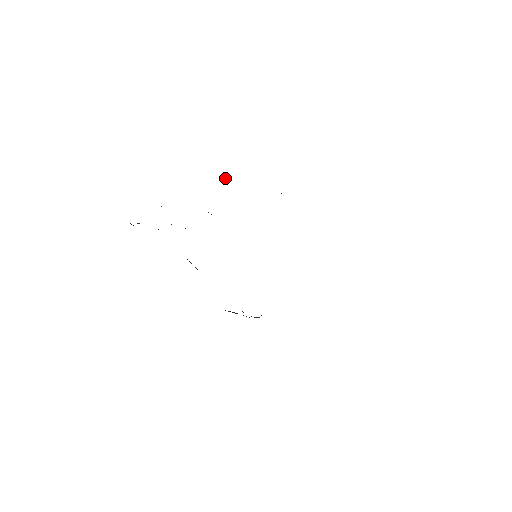
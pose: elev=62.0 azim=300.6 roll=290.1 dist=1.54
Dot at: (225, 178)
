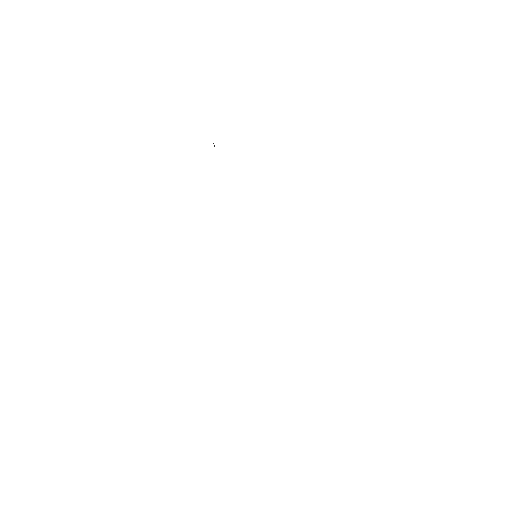
Dot at: occluded
